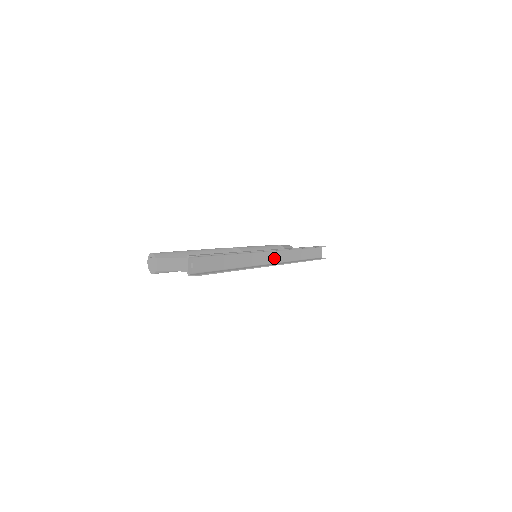
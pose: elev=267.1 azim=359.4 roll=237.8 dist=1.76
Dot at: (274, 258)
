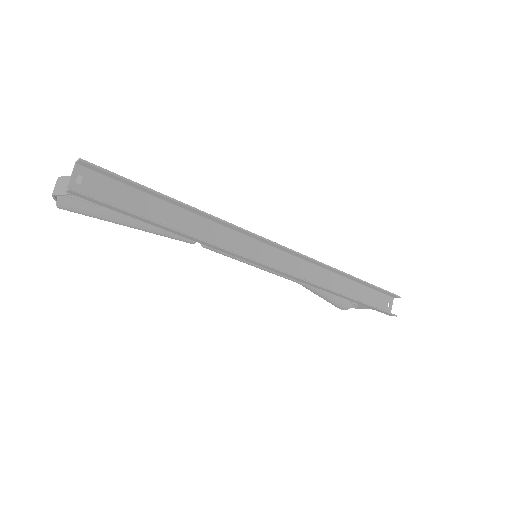
Dot at: (280, 262)
